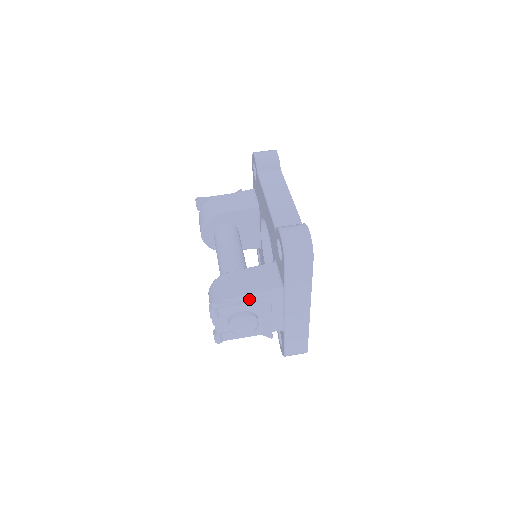
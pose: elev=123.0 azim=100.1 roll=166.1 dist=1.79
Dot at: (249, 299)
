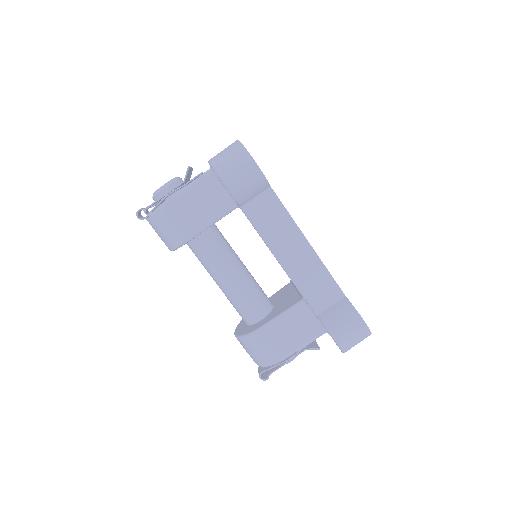
Dot at: (295, 351)
